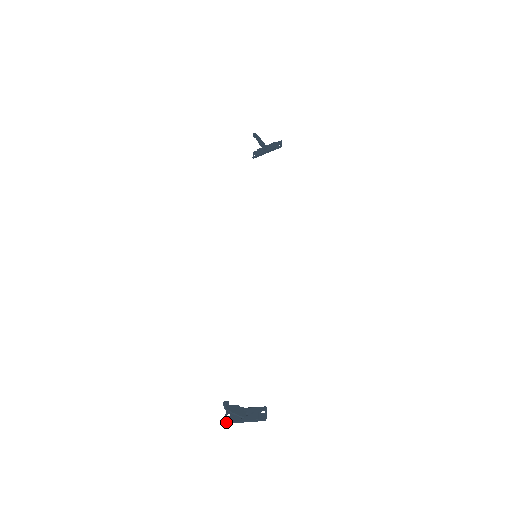
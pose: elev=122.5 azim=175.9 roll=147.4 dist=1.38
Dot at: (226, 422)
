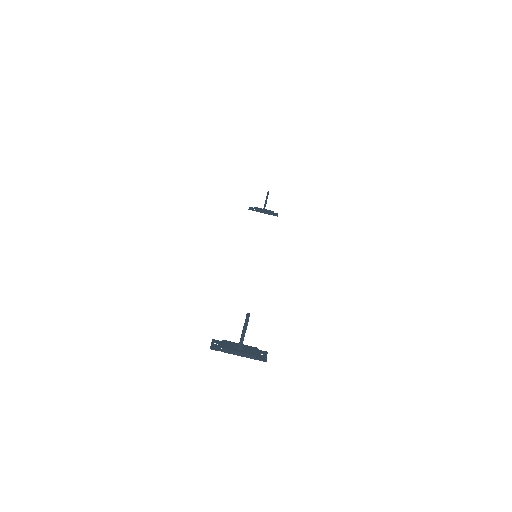
Dot at: (213, 347)
